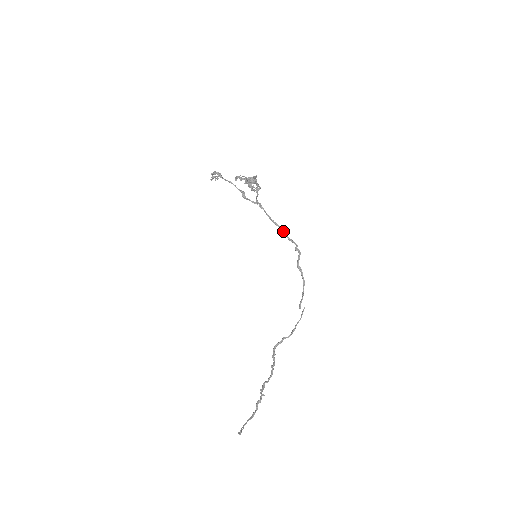
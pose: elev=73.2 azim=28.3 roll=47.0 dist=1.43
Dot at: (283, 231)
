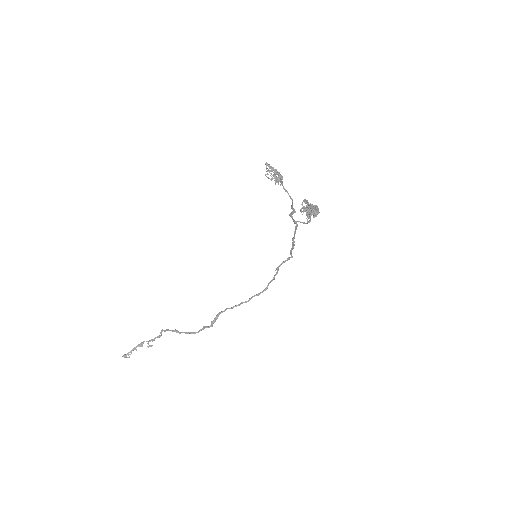
Dot at: occluded
